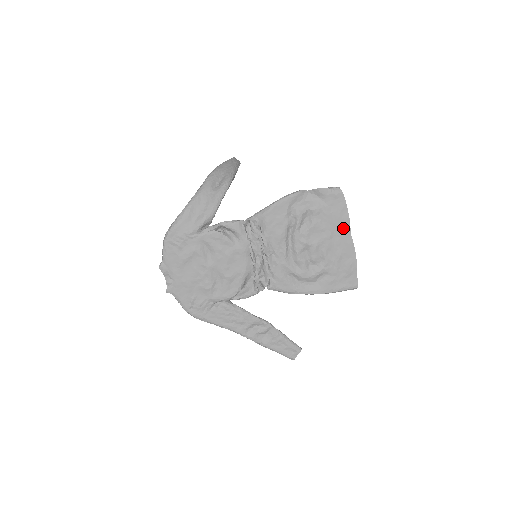
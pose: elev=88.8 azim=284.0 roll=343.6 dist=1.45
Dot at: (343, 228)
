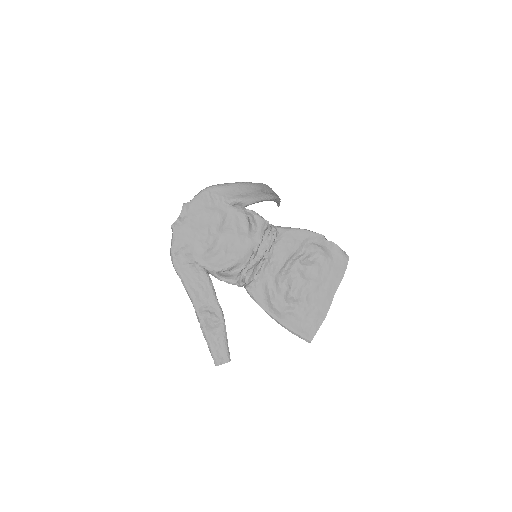
Dot at: (332, 285)
